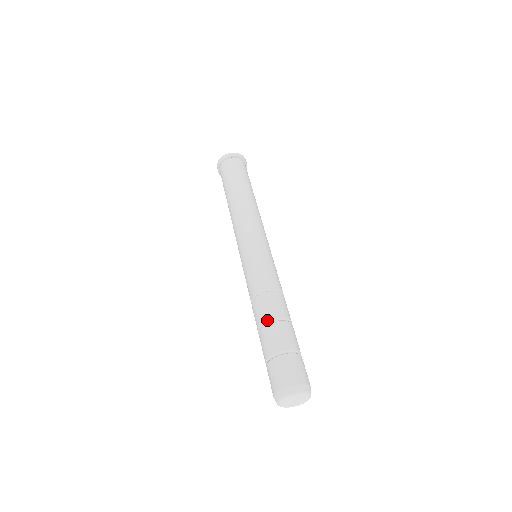
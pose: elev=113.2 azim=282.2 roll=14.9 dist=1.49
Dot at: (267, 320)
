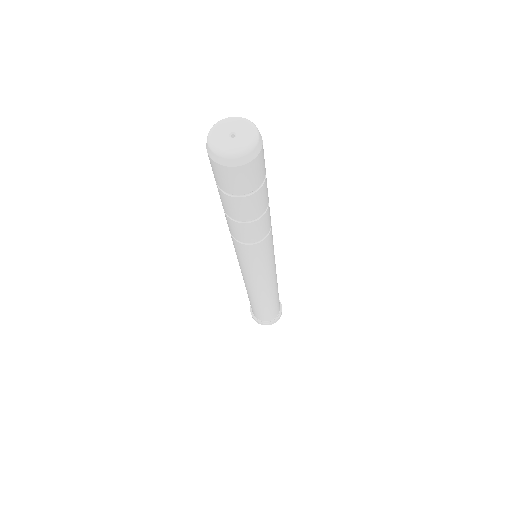
Dot at: occluded
